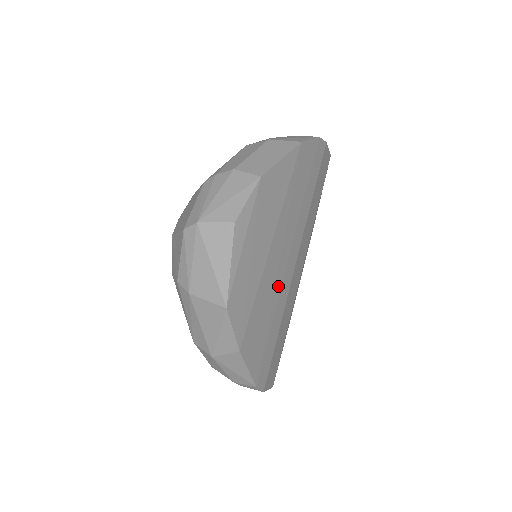
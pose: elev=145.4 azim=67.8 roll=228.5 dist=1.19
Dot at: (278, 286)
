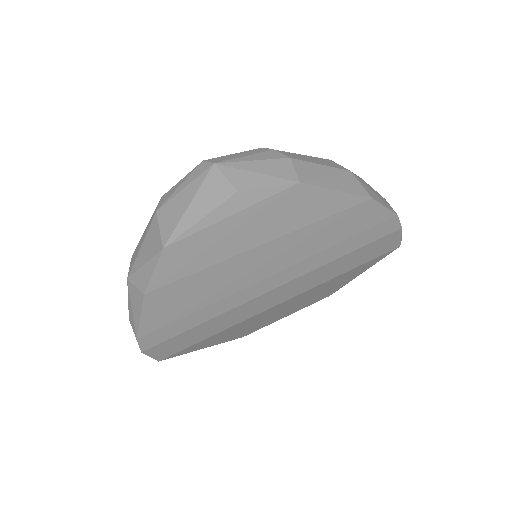
Dot at: (234, 287)
